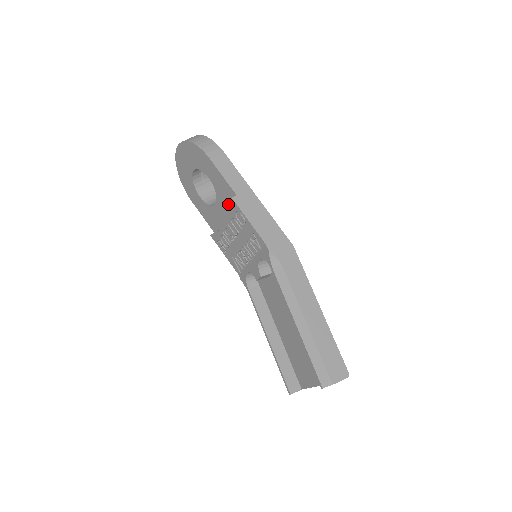
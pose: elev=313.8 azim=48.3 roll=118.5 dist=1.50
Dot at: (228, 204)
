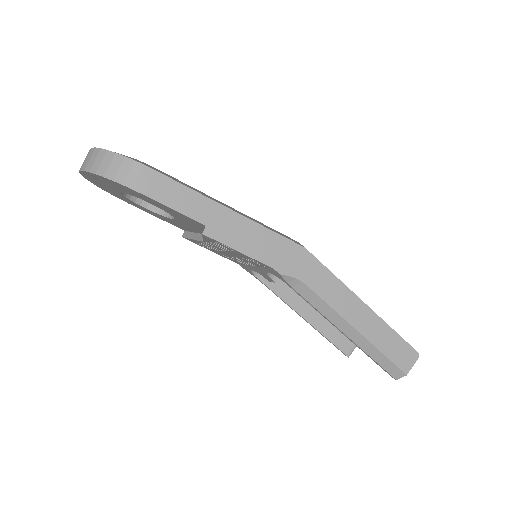
Dot at: (195, 226)
